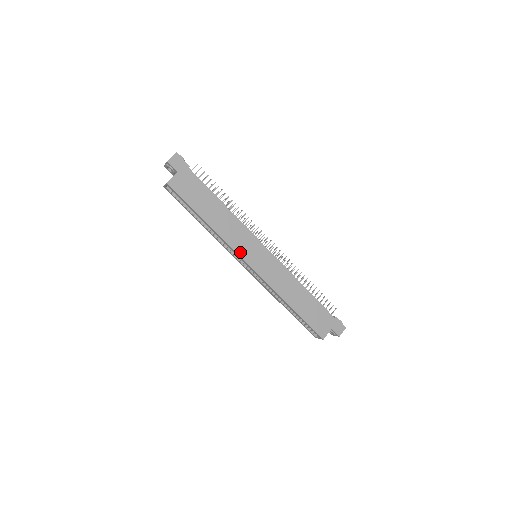
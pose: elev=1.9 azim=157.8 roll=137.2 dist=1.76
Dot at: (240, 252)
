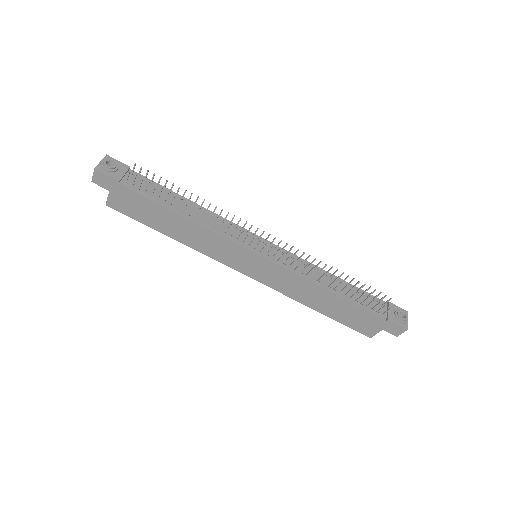
Dot at: (226, 262)
